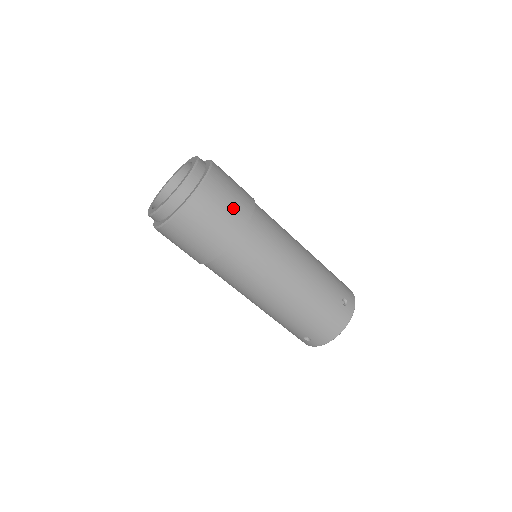
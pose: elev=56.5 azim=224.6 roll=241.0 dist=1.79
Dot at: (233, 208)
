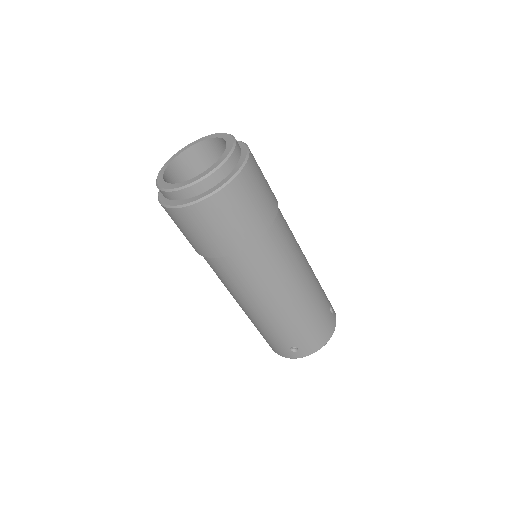
Dot at: (267, 195)
